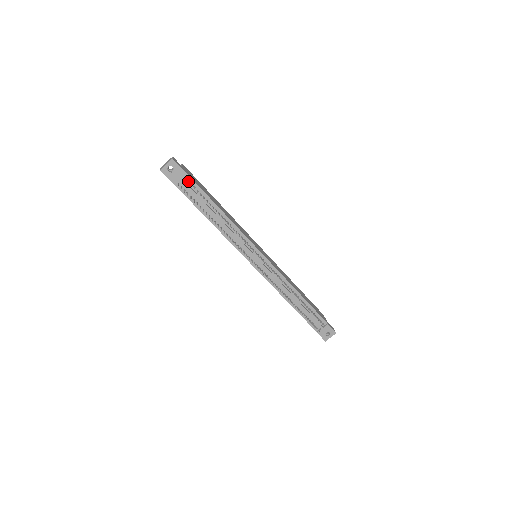
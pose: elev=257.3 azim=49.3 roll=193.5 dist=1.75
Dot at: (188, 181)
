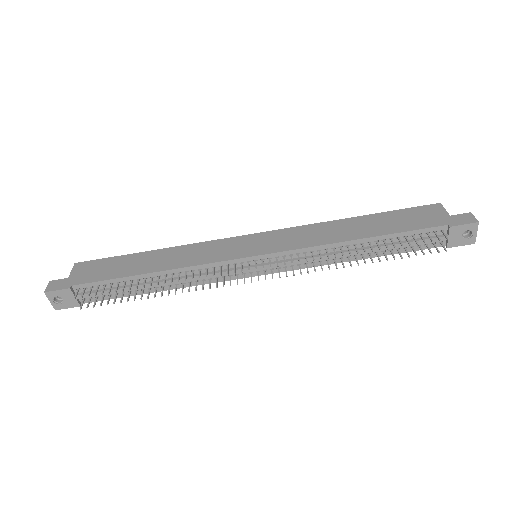
Dot at: (82, 294)
